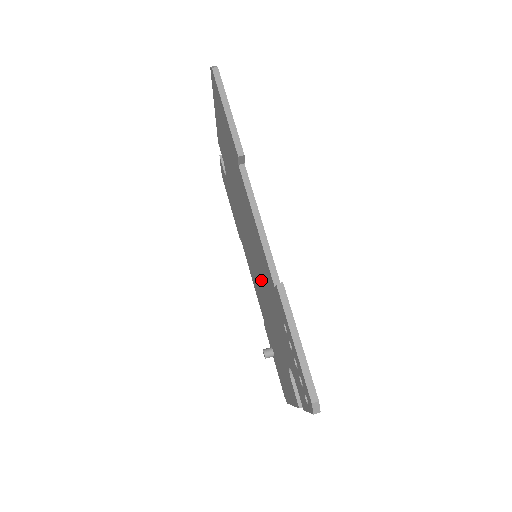
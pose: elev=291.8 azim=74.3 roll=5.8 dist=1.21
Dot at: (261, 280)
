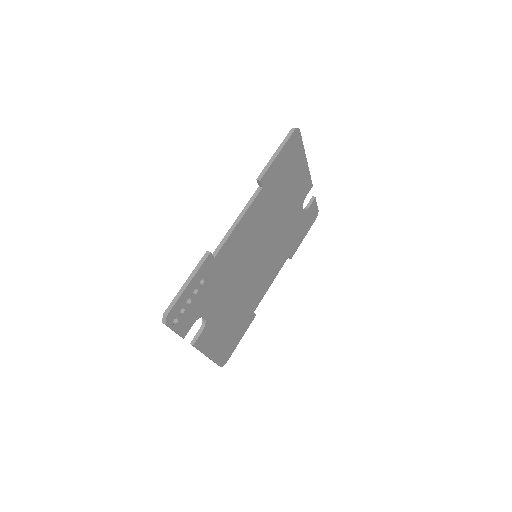
Dot at: occluded
